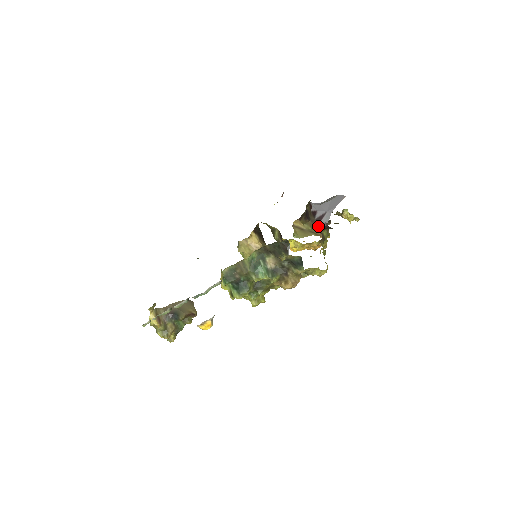
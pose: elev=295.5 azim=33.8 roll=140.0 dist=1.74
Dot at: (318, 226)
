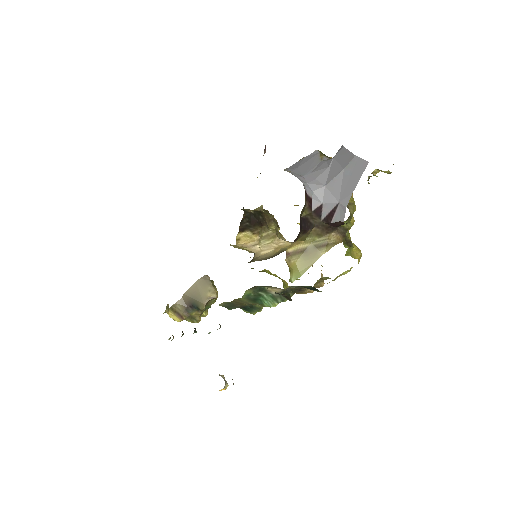
Dot at: (329, 226)
